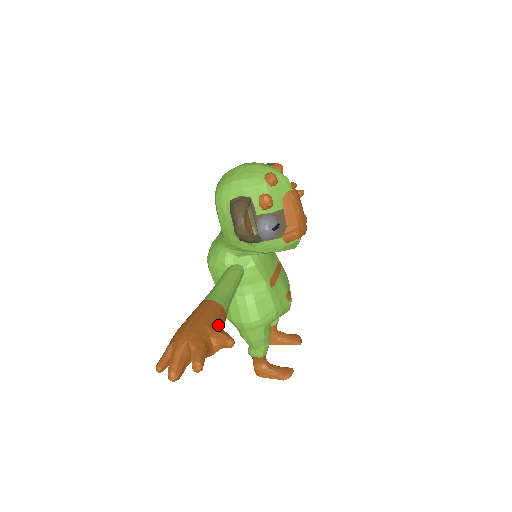
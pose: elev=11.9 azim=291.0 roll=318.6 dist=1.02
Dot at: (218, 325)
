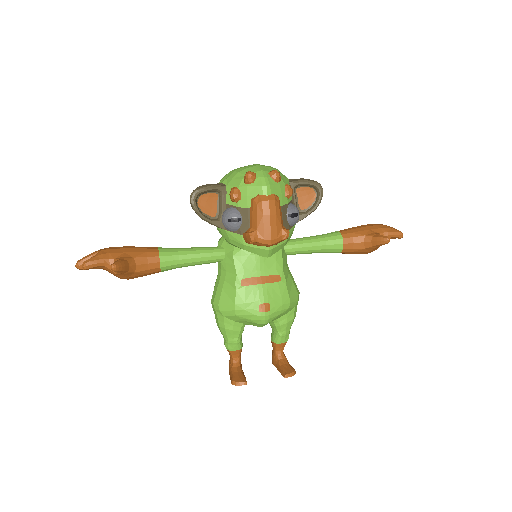
Dot at: (134, 260)
